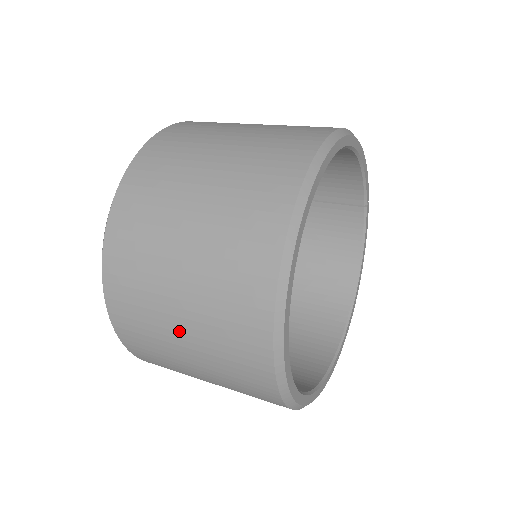
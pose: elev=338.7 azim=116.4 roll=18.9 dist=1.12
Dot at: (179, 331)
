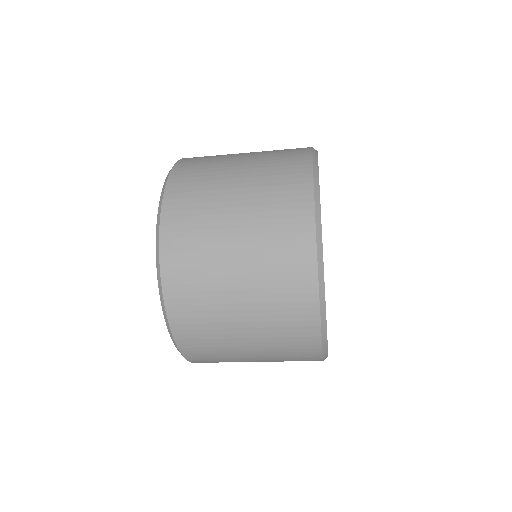
Dot at: (239, 321)
